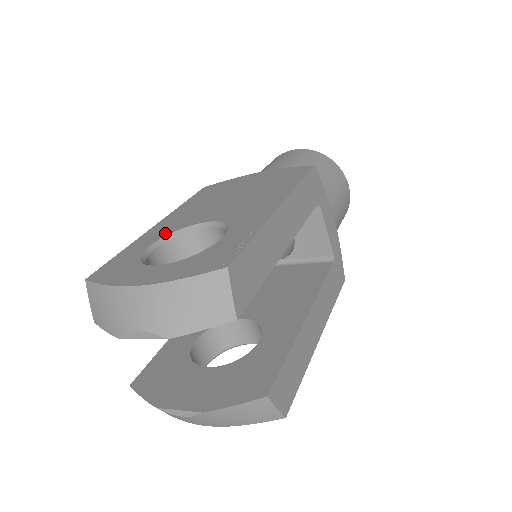
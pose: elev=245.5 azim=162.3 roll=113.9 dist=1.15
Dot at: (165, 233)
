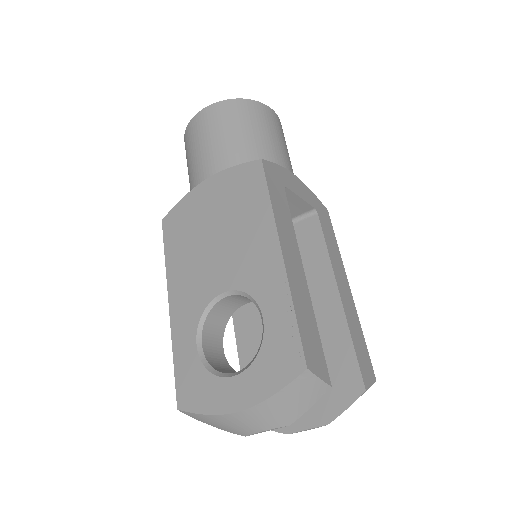
Dot at: (194, 320)
